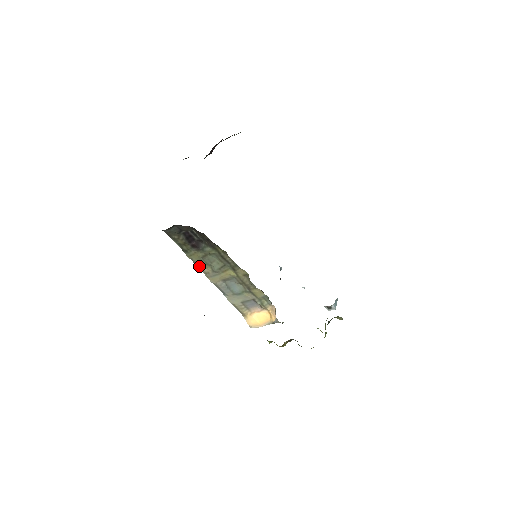
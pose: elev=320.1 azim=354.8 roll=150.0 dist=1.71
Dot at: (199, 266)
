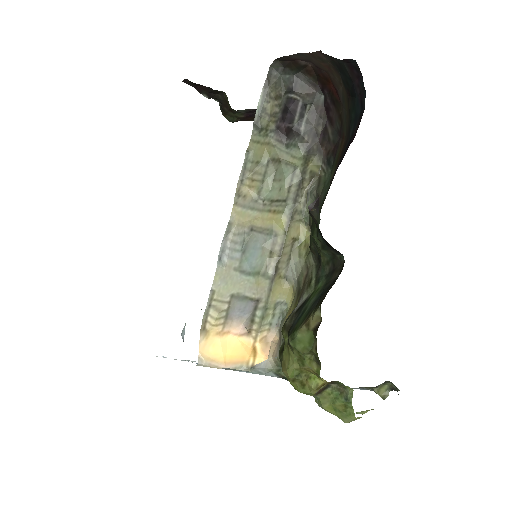
Dot at: (245, 173)
